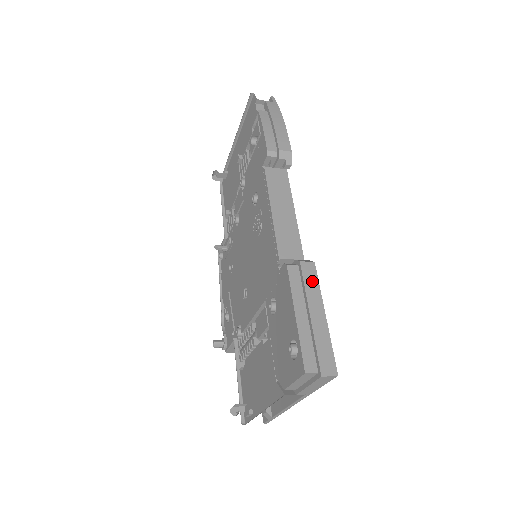
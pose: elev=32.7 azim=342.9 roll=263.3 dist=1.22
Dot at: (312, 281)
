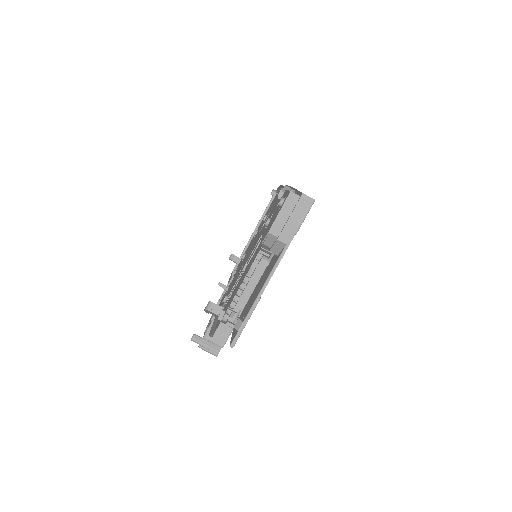
Dot at: occluded
